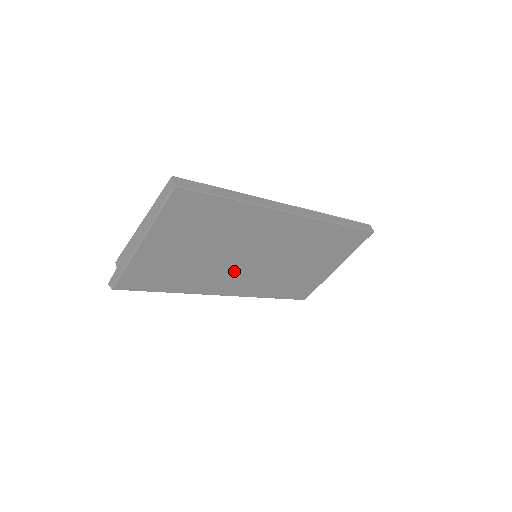
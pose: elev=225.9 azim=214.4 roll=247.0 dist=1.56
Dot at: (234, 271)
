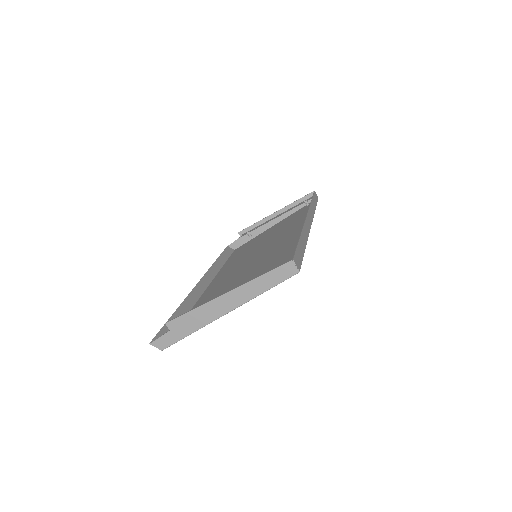
Dot at: (235, 274)
